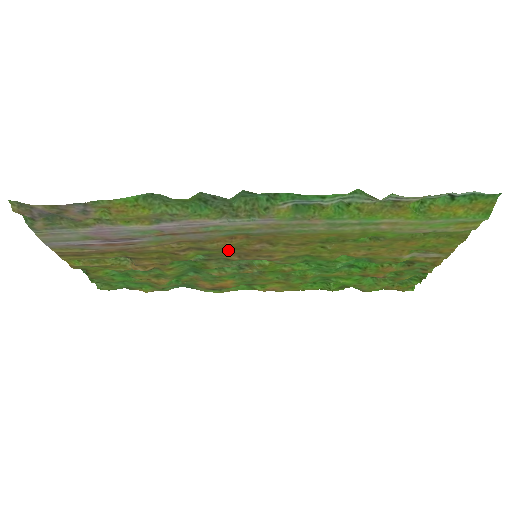
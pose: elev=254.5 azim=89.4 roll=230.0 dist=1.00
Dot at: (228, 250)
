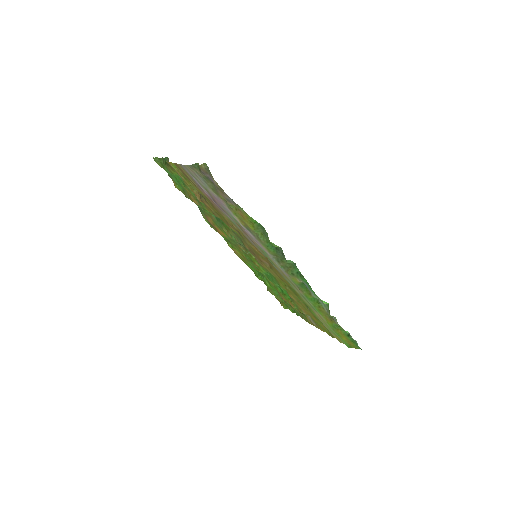
Dot at: (251, 247)
